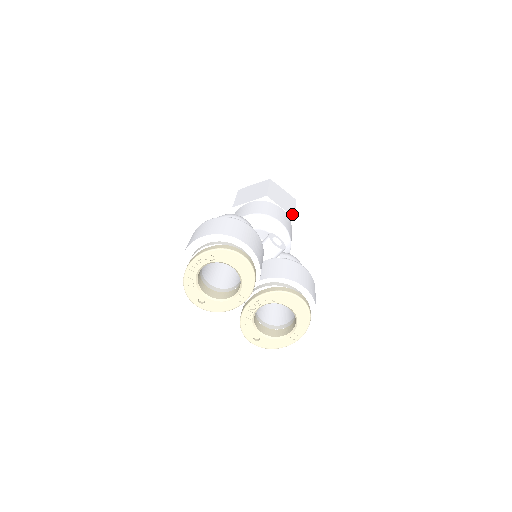
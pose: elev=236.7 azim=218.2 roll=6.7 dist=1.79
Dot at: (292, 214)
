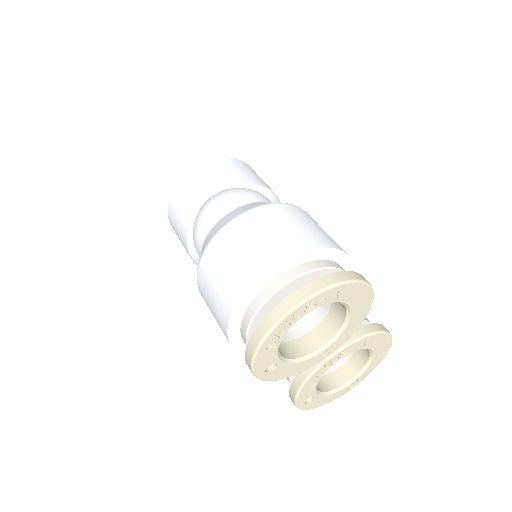
Dot at: occluded
